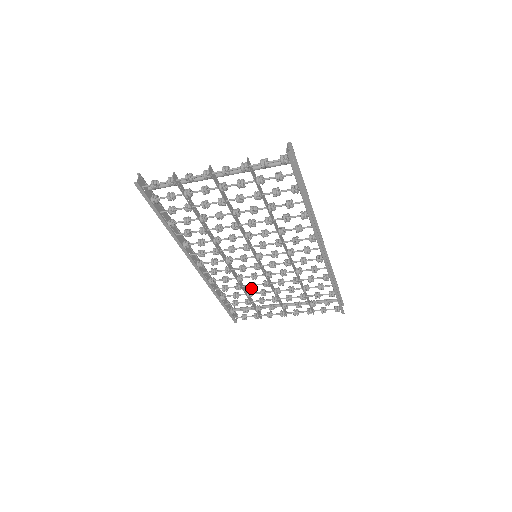
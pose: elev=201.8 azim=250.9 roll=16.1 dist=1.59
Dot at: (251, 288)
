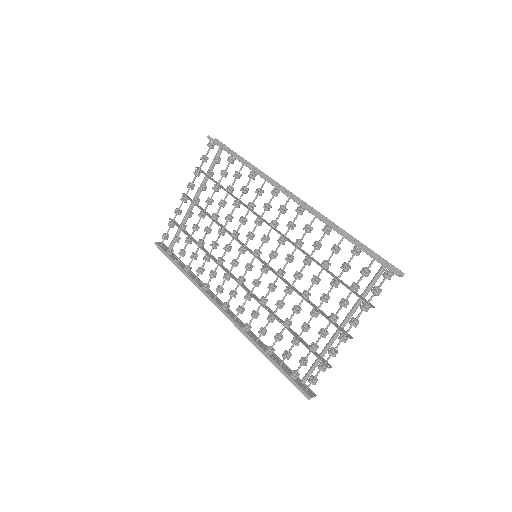
Dot at: (278, 306)
